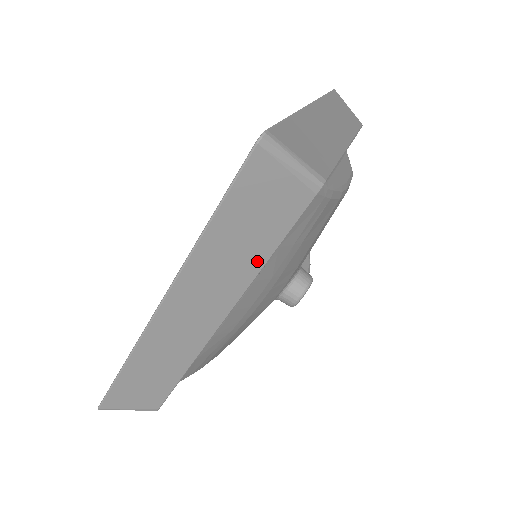
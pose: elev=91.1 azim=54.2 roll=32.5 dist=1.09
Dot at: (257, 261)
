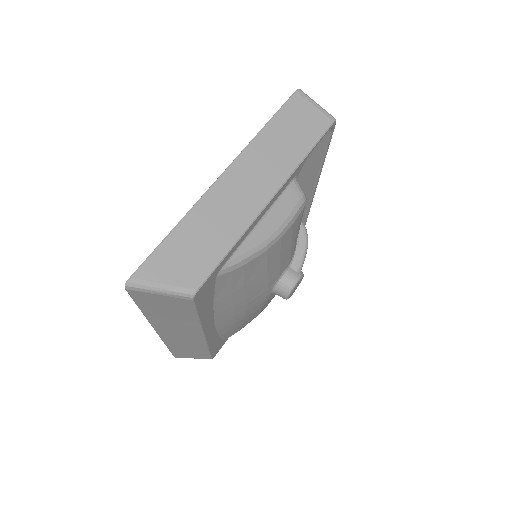
Dot at: (192, 320)
